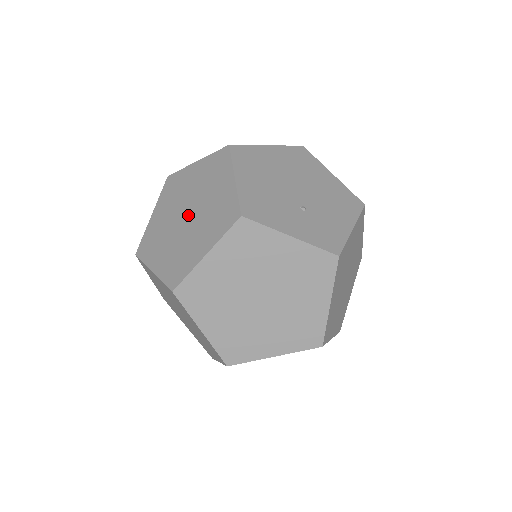
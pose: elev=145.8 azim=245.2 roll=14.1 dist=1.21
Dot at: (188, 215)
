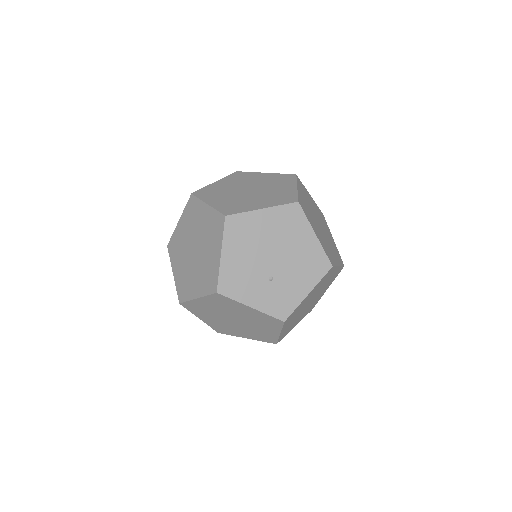
Dot at: (195, 252)
